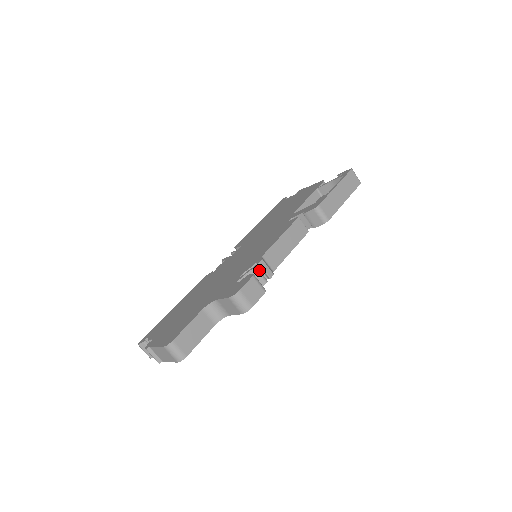
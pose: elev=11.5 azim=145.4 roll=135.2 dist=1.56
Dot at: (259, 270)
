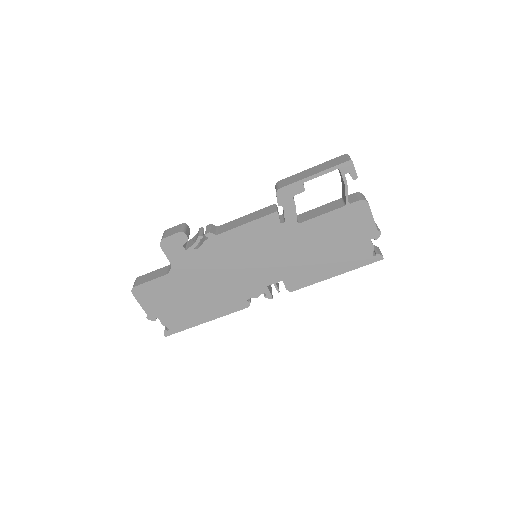
Dot at: (202, 230)
